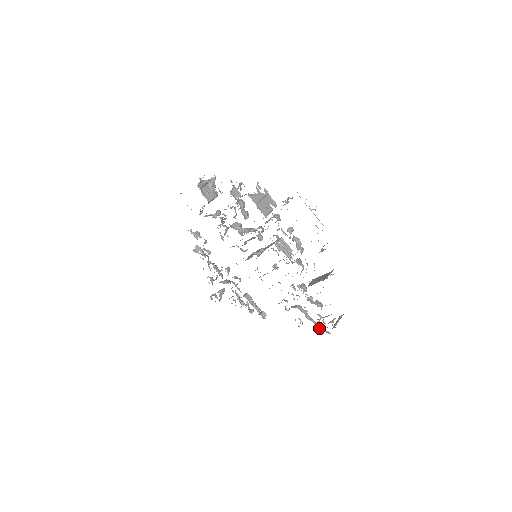
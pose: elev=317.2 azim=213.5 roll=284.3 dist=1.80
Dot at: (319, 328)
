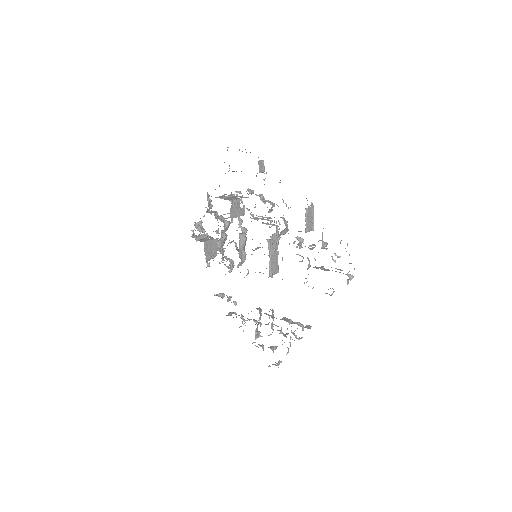
Dot at: (341, 270)
